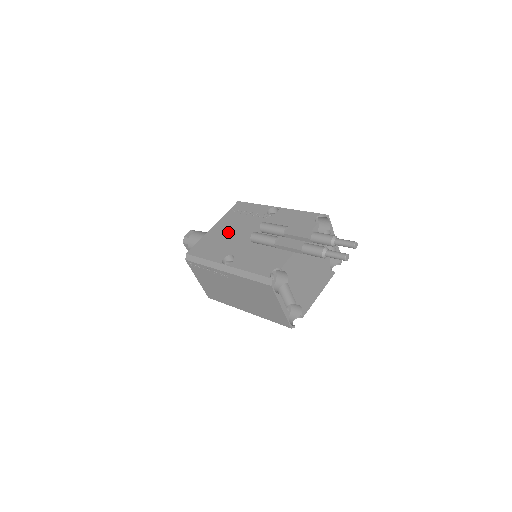
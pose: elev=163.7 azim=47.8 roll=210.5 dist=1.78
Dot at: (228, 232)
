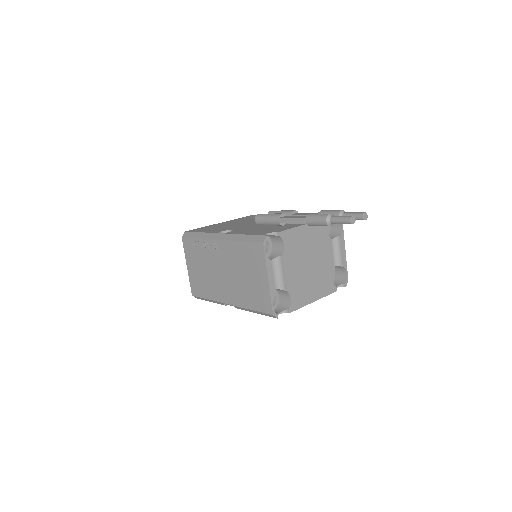
Dot at: (234, 223)
